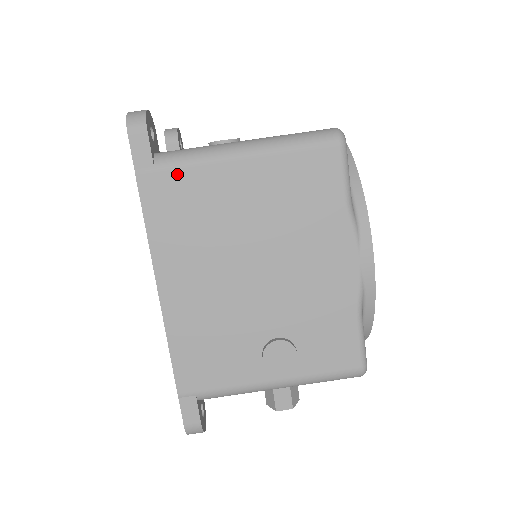
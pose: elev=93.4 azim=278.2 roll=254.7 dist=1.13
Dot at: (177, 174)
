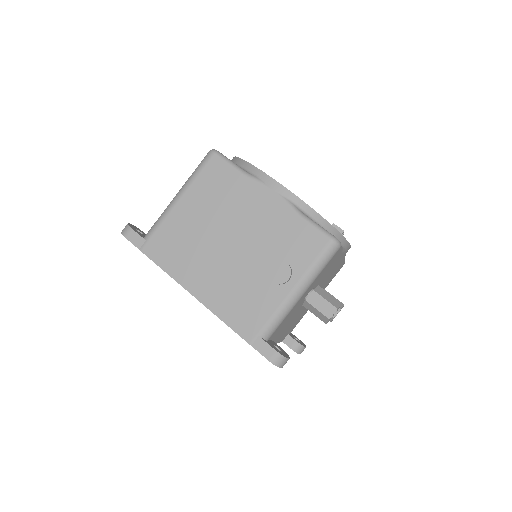
Dot at: (158, 234)
